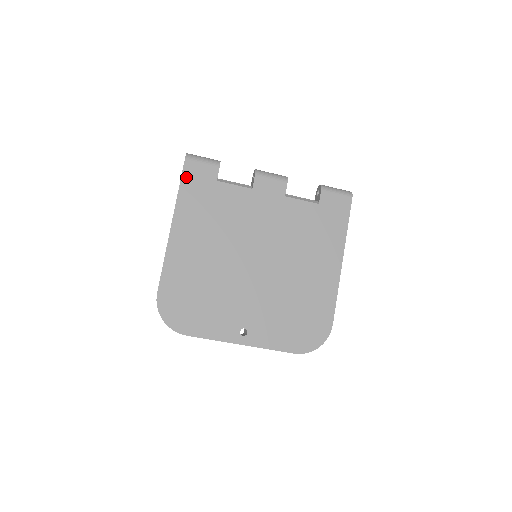
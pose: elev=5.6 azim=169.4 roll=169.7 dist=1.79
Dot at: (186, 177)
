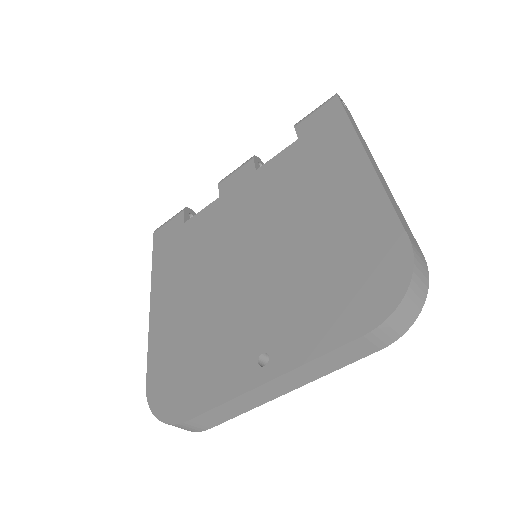
Dot at: (157, 246)
